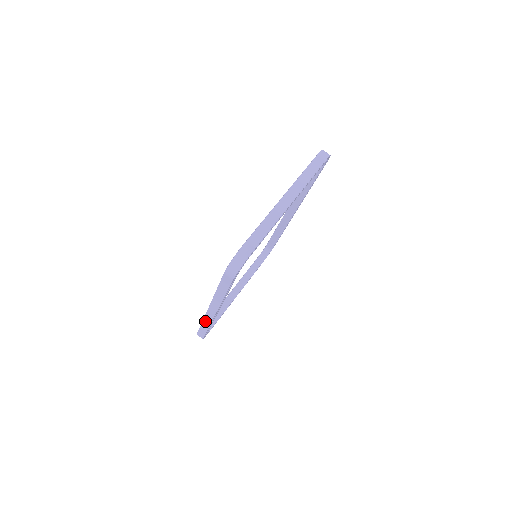
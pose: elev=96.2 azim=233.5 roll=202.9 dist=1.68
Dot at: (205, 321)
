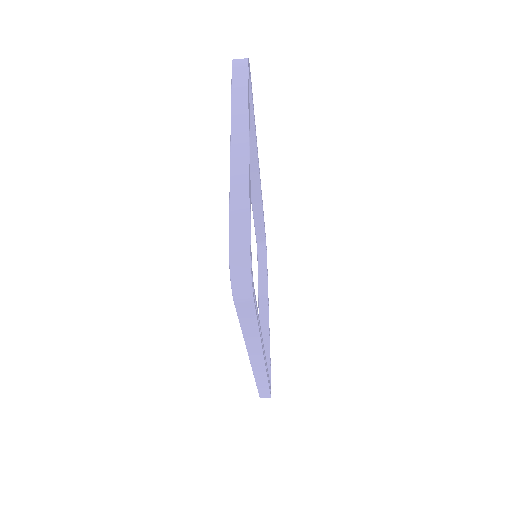
Dot at: (258, 378)
